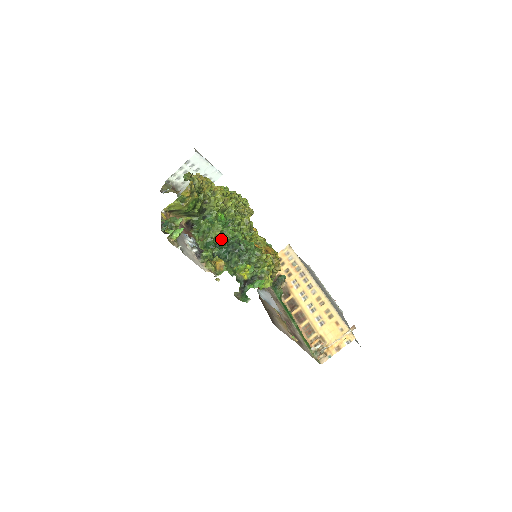
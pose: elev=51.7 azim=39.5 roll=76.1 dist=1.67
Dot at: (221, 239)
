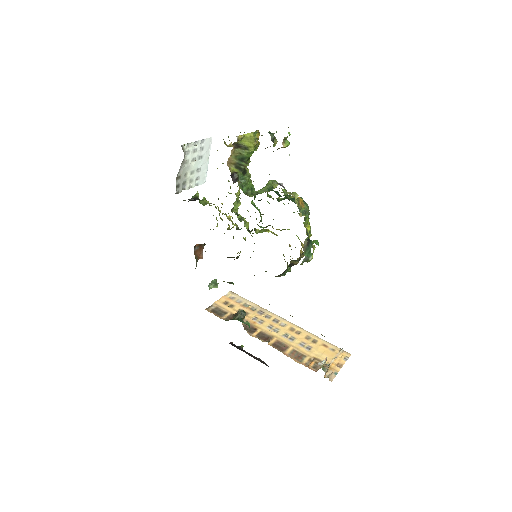
Dot at: (271, 197)
